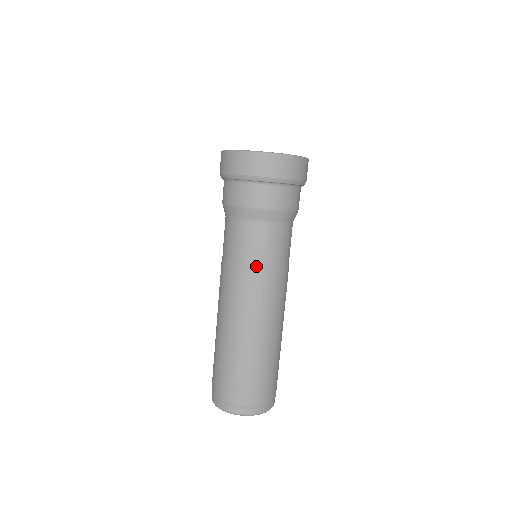
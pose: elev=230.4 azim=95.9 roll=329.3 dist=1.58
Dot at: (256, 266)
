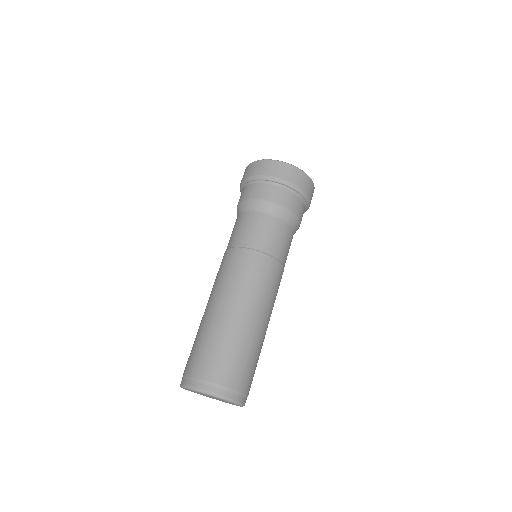
Dot at: (269, 253)
